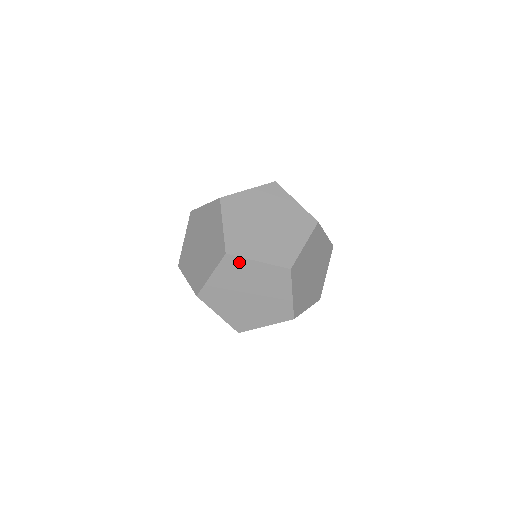
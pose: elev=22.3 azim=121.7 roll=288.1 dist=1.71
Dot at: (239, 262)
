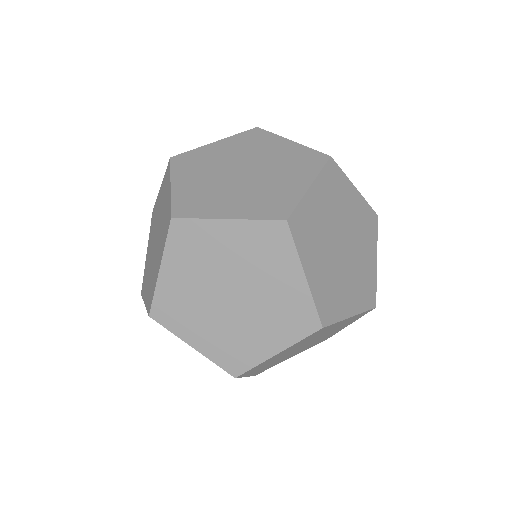
Dot at: (197, 229)
